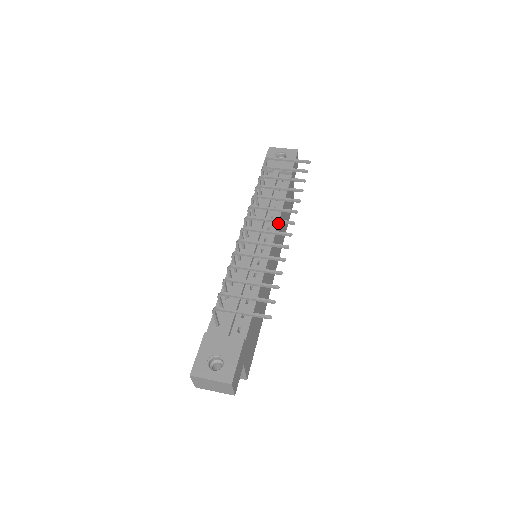
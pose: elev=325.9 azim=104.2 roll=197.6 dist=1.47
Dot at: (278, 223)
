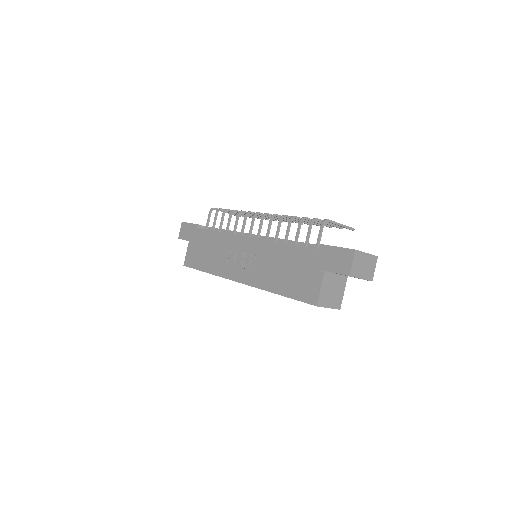
Dot at: occluded
